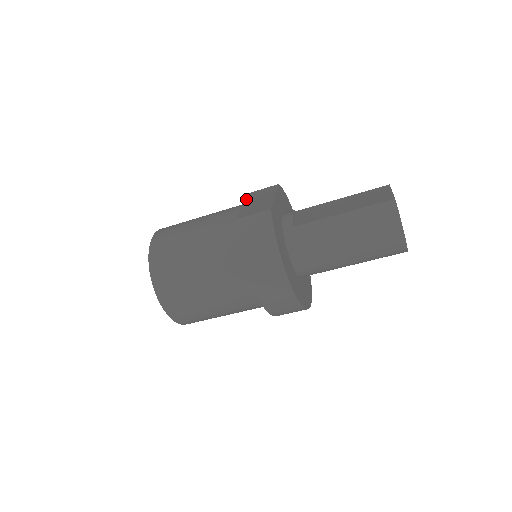
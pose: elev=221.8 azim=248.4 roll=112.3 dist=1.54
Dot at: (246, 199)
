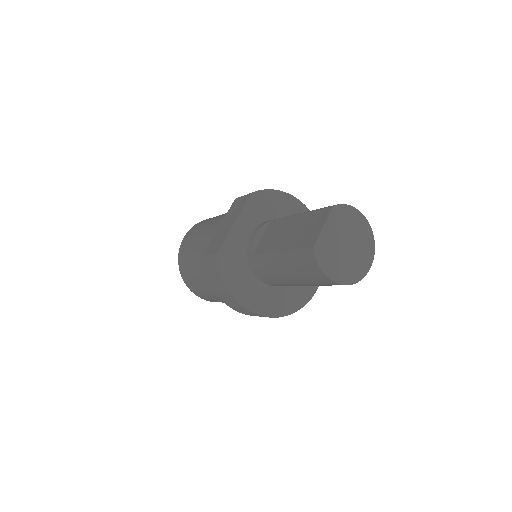
Dot at: (226, 214)
